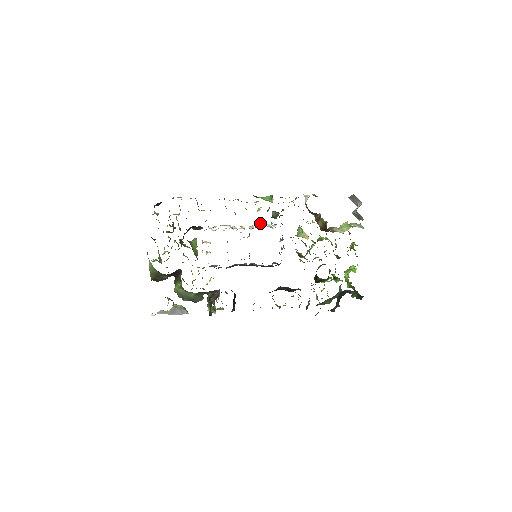
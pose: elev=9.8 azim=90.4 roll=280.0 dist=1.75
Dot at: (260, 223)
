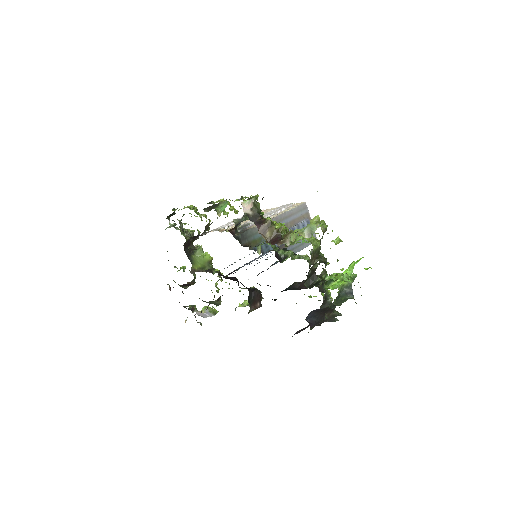
Dot at: (242, 225)
